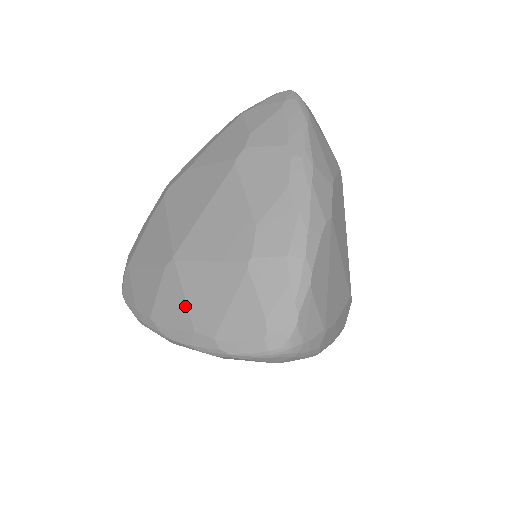
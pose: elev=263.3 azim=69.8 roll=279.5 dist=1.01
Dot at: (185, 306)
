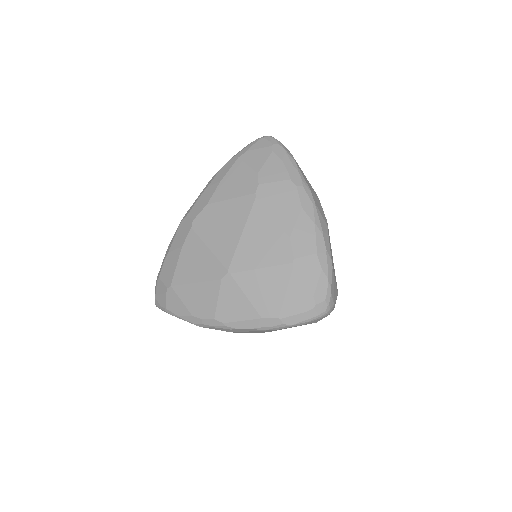
Dot at: (248, 303)
